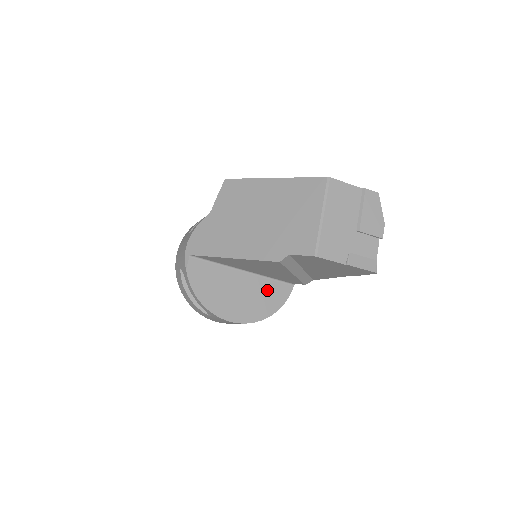
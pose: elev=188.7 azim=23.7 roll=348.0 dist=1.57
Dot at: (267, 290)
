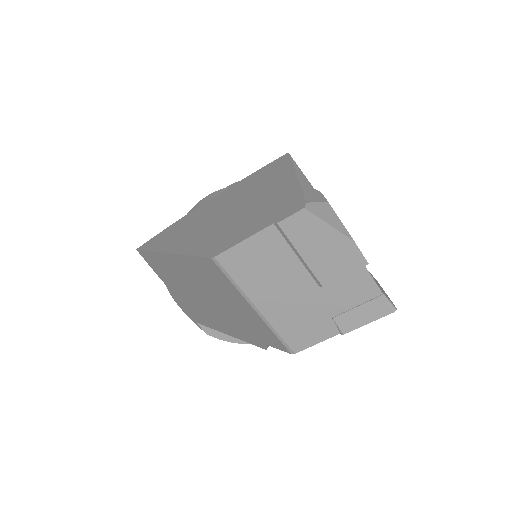
Dot at: occluded
